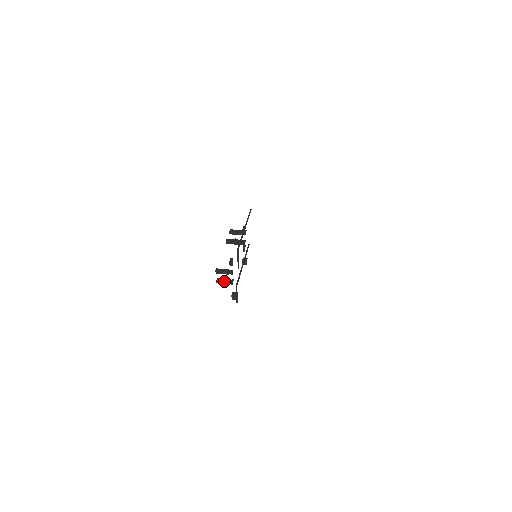
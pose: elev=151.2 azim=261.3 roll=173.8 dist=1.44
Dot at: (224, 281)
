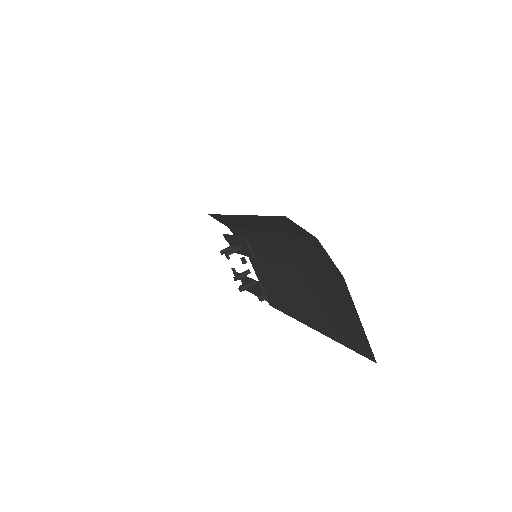
Dot at: (246, 285)
